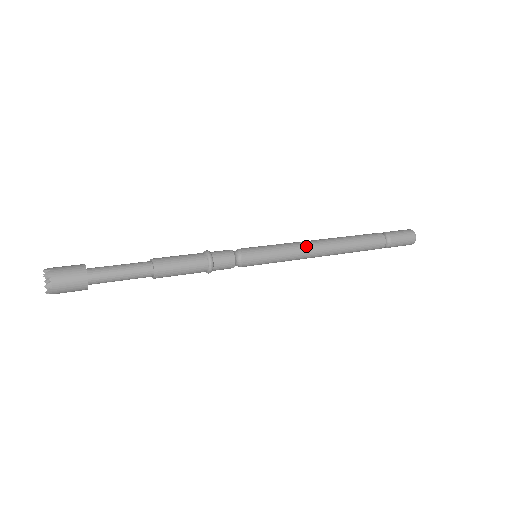
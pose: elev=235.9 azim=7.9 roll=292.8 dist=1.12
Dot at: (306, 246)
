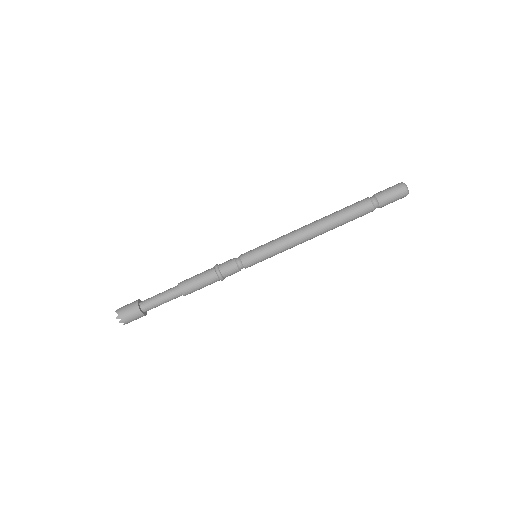
Dot at: (293, 233)
